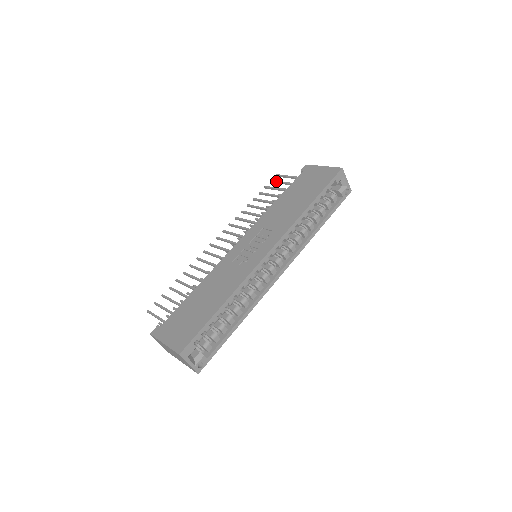
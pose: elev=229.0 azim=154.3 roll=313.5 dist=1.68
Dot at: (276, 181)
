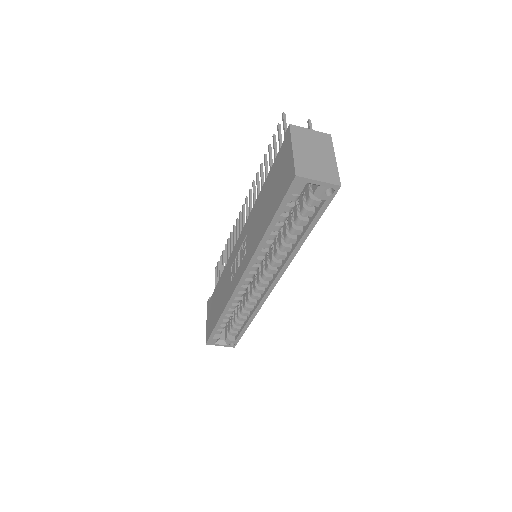
Dot at: occluded
